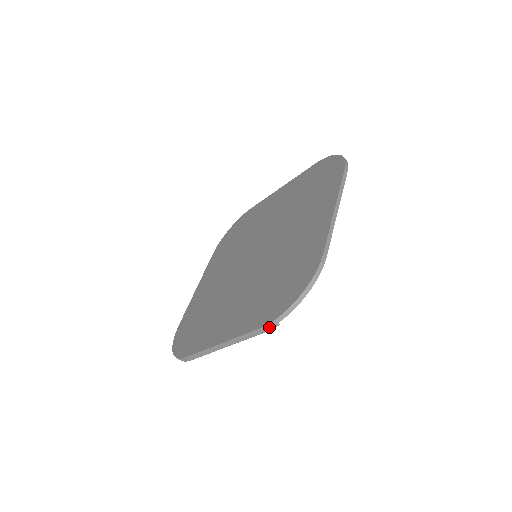
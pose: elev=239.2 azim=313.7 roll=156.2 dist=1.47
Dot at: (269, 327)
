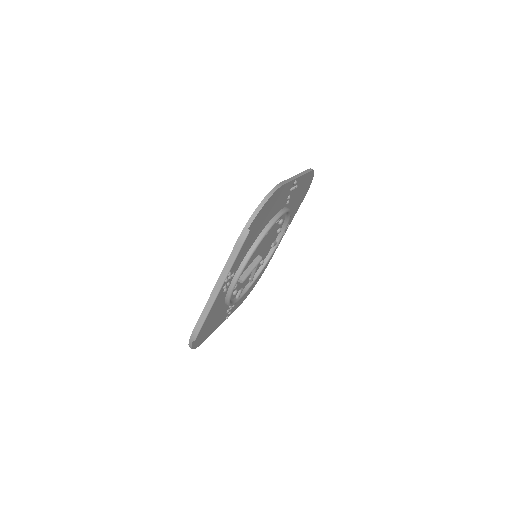
Dot at: (242, 237)
